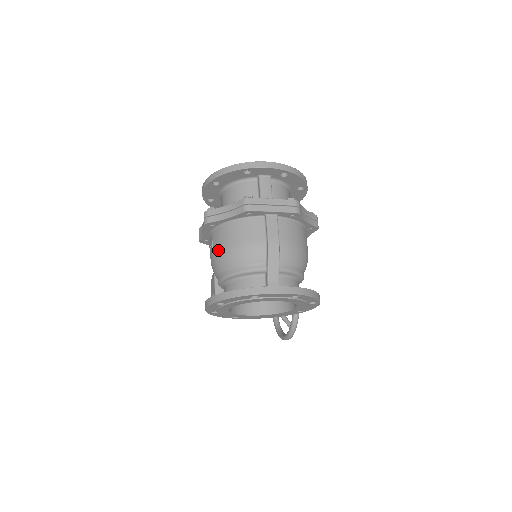
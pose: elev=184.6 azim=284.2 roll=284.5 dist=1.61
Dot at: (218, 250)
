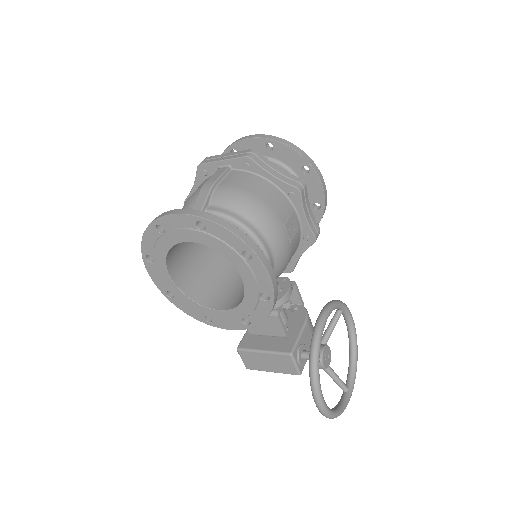
Dot at: occluded
